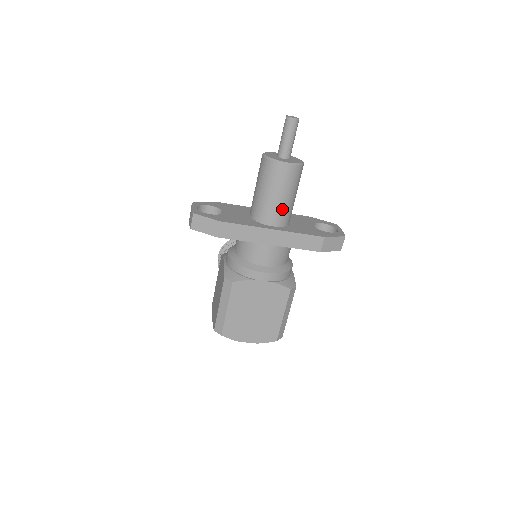
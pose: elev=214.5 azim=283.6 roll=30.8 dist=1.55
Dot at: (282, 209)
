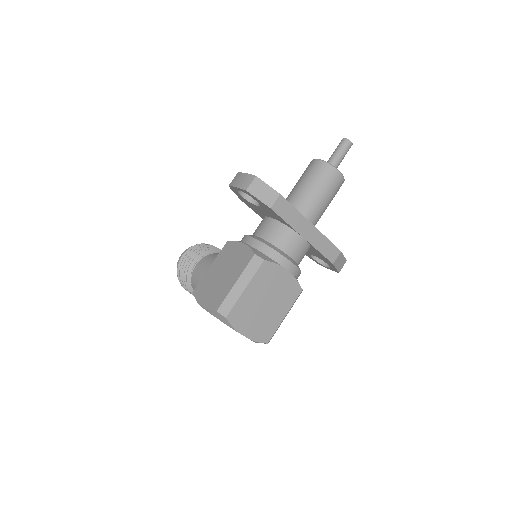
Dot at: (320, 211)
